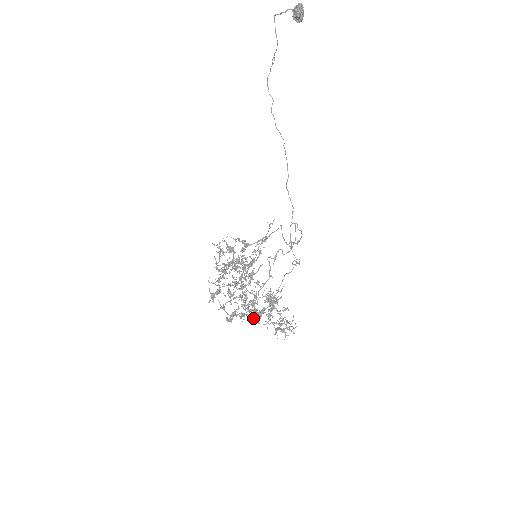
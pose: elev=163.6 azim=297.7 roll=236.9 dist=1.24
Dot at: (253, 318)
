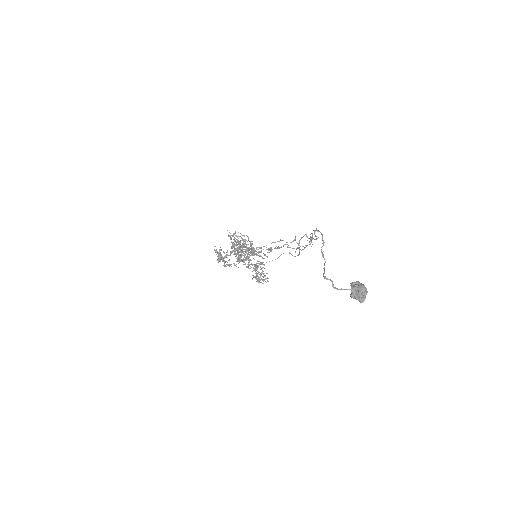
Dot at: occluded
